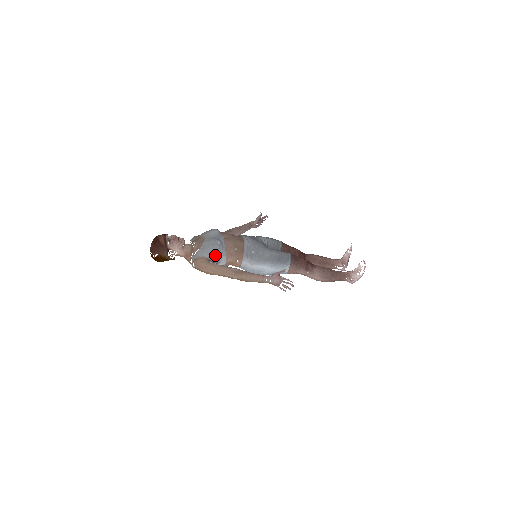
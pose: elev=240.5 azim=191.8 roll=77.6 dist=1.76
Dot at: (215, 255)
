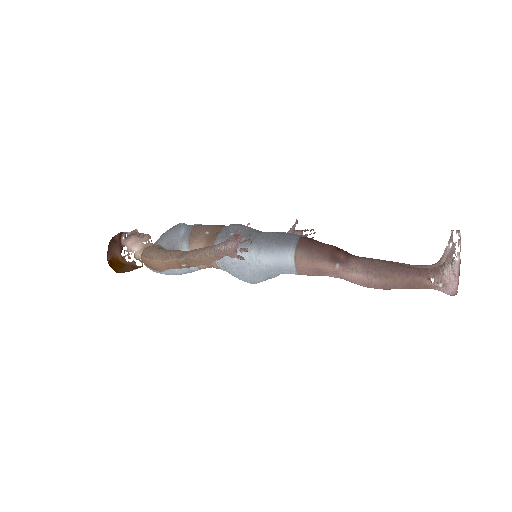
Dot at: (172, 241)
